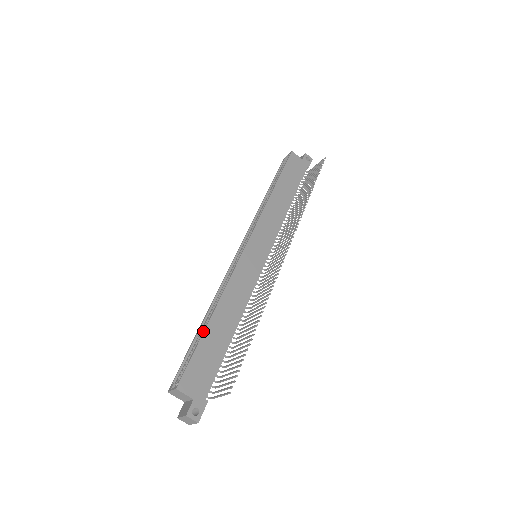
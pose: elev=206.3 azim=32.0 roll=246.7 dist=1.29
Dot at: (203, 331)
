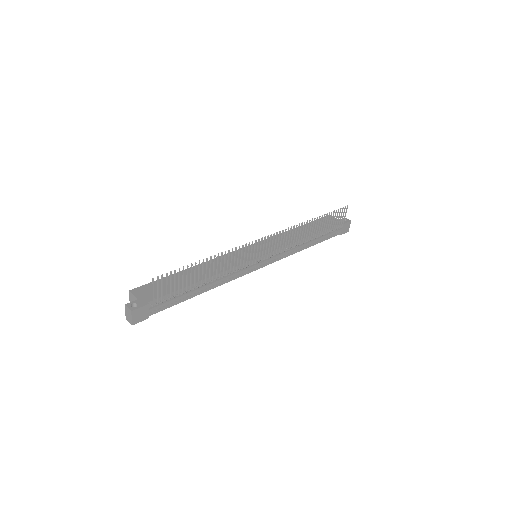
Dot at: occluded
